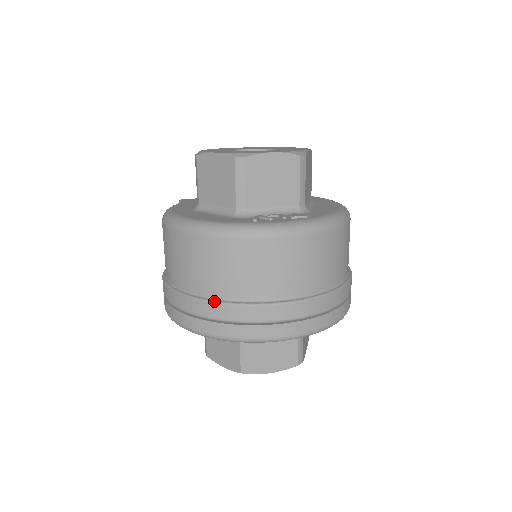
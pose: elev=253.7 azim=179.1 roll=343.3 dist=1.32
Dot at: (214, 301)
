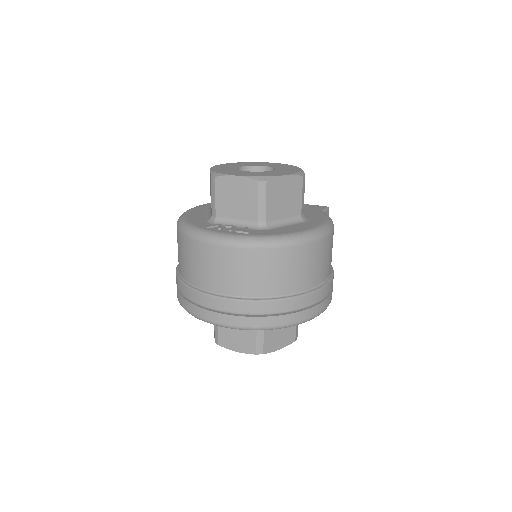
Dot at: (180, 280)
